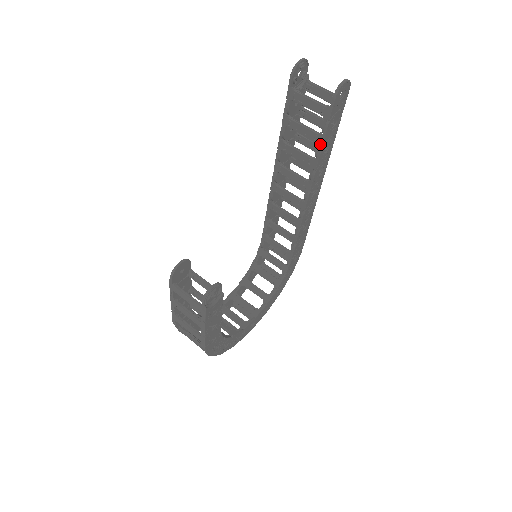
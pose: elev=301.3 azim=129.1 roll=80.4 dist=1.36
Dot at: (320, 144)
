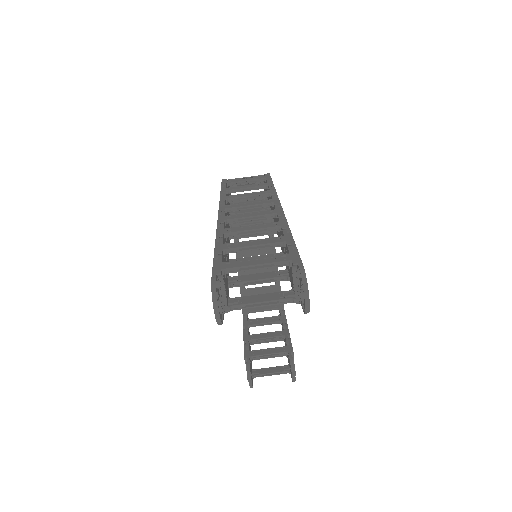
Dot at: occluded
